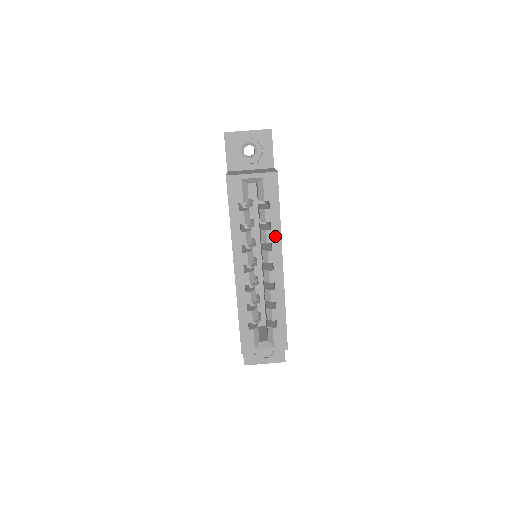
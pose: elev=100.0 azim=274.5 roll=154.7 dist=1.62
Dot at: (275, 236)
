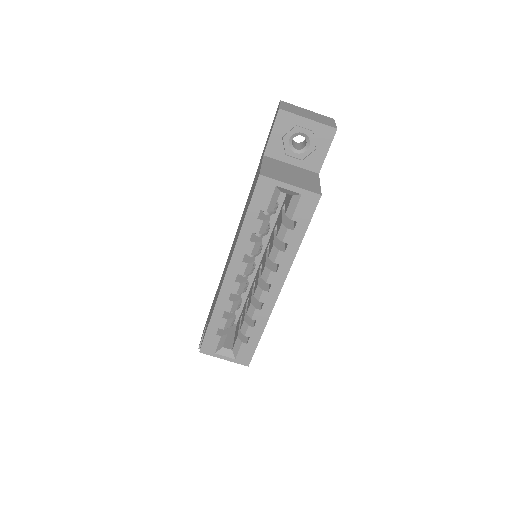
Dot at: (286, 260)
